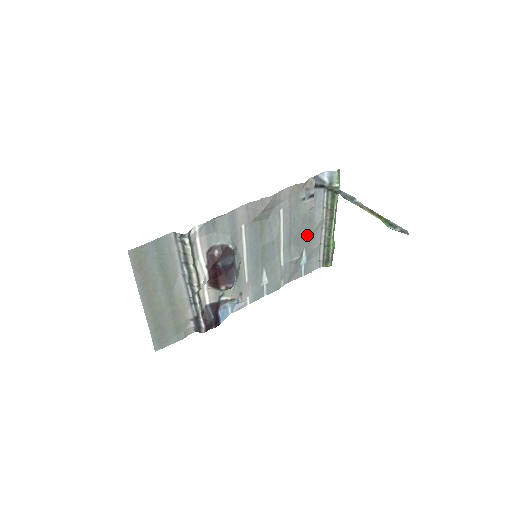
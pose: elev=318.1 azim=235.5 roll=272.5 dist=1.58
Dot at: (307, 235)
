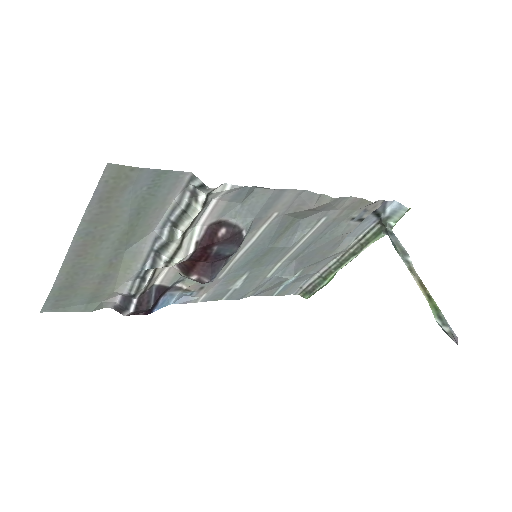
Dot at: (318, 257)
